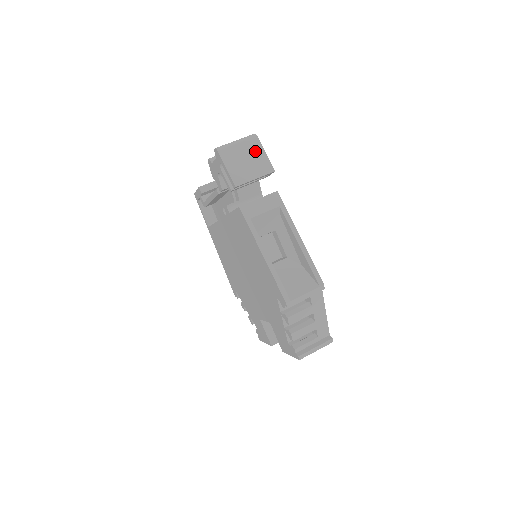
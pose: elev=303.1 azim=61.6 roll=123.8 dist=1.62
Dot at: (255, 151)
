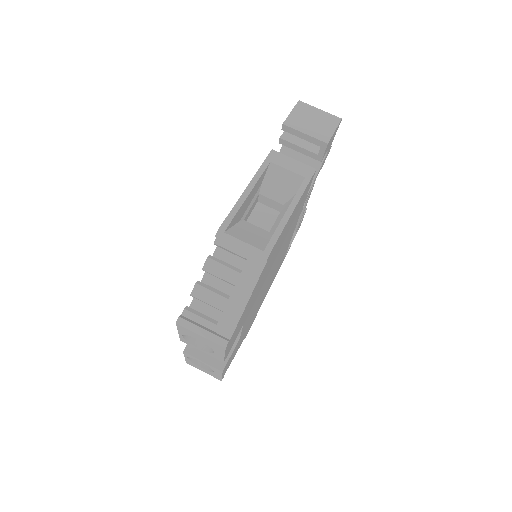
Dot at: (328, 123)
